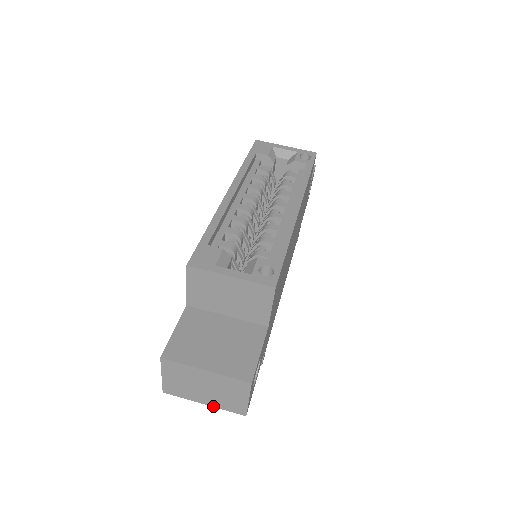
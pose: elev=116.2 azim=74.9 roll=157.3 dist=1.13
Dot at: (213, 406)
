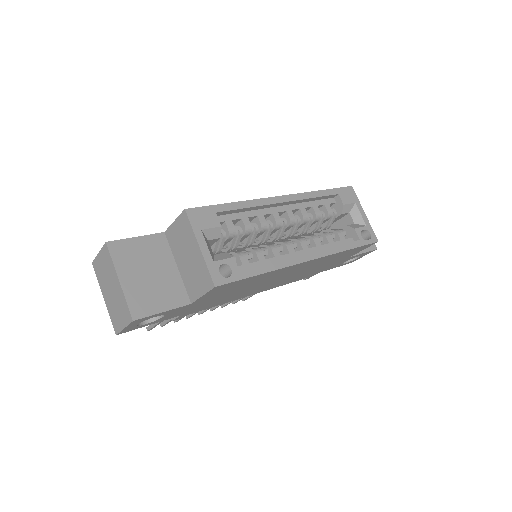
Dot at: (107, 306)
